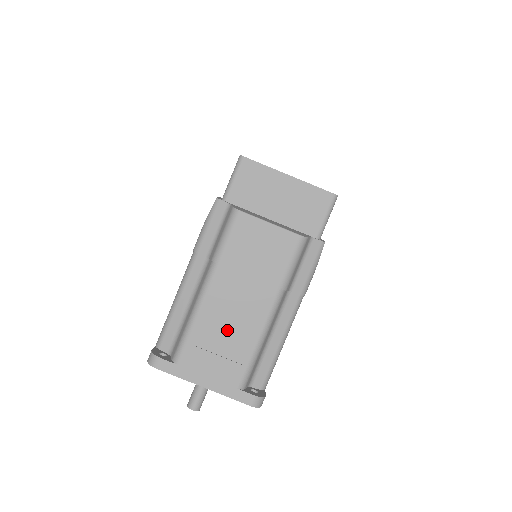
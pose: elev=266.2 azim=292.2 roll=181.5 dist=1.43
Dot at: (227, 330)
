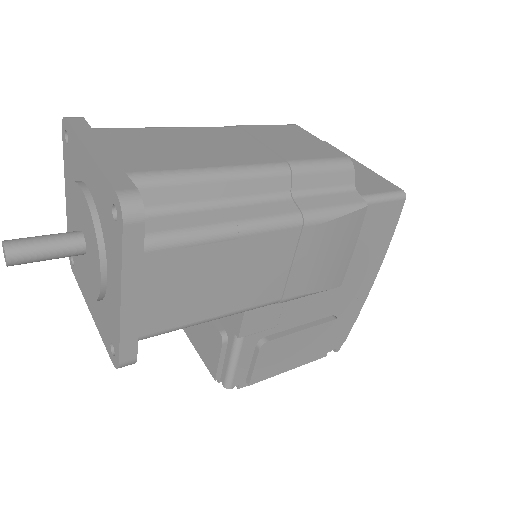
Dot at: (187, 146)
